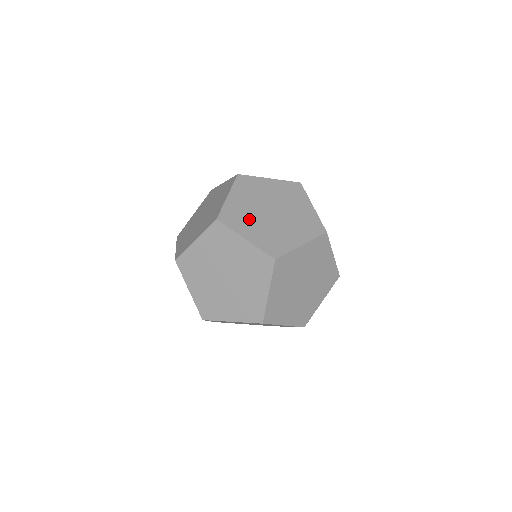
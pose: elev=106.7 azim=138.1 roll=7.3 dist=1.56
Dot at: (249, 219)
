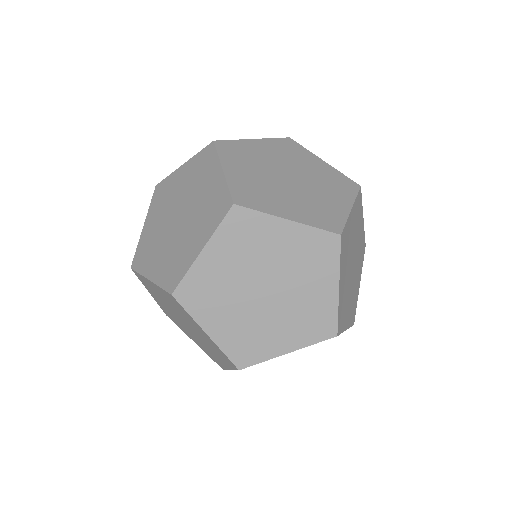
Dot at: (252, 163)
